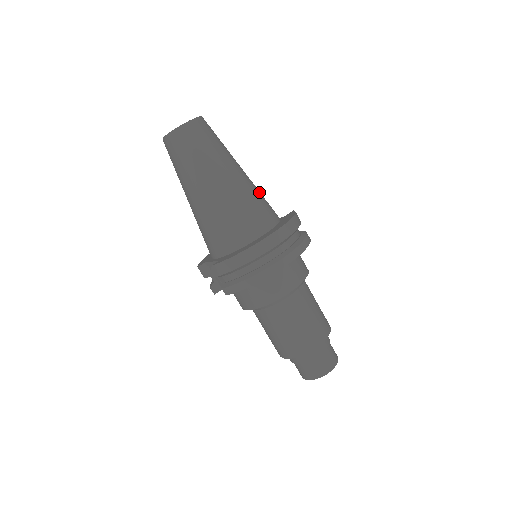
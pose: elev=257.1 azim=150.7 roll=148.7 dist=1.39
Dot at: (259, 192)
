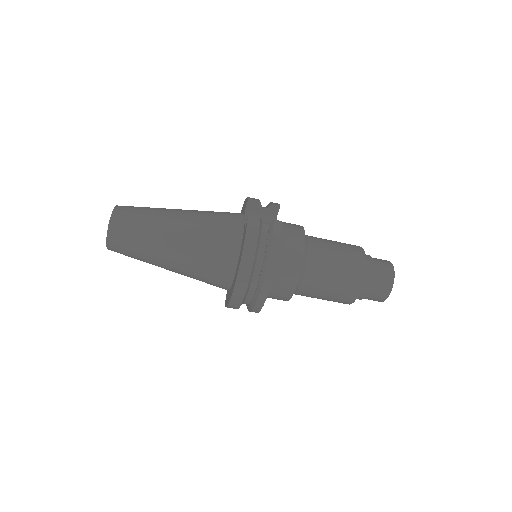
Dot at: (205, 235)
